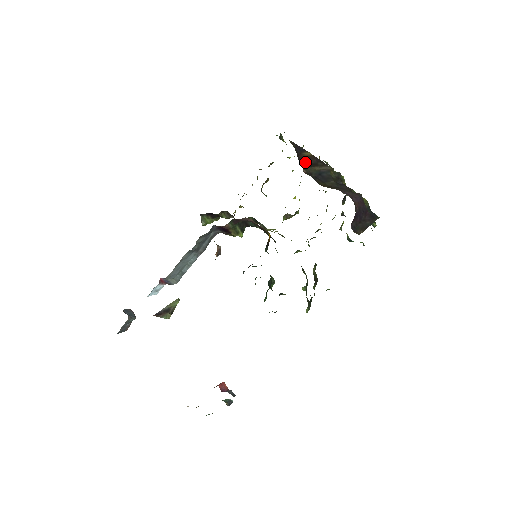
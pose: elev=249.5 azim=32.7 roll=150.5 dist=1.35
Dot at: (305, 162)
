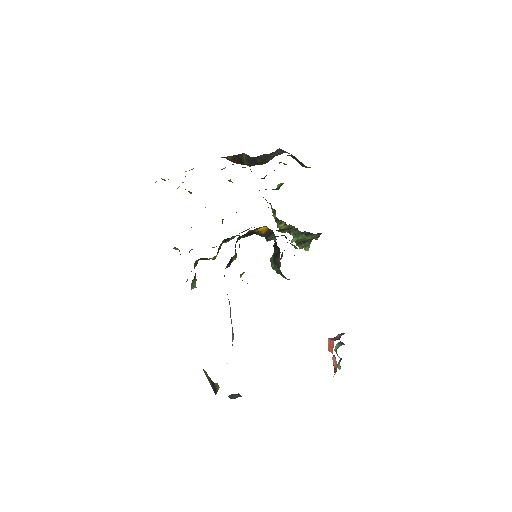
Dot at: (238, 162)
